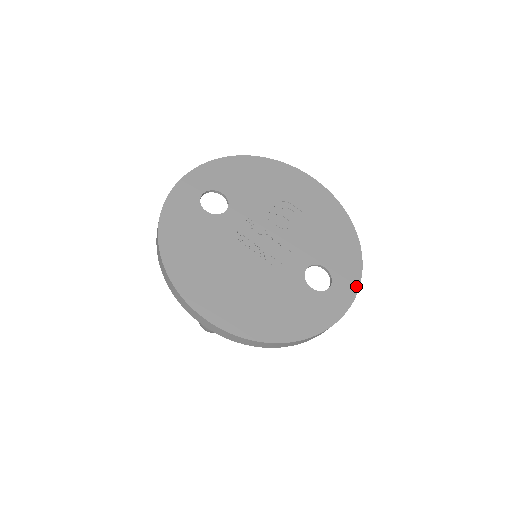
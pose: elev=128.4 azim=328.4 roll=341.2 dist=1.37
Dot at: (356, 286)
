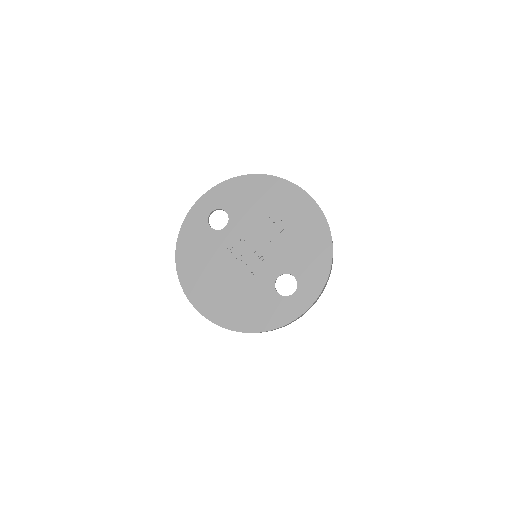
Dot at: (317, 294)
